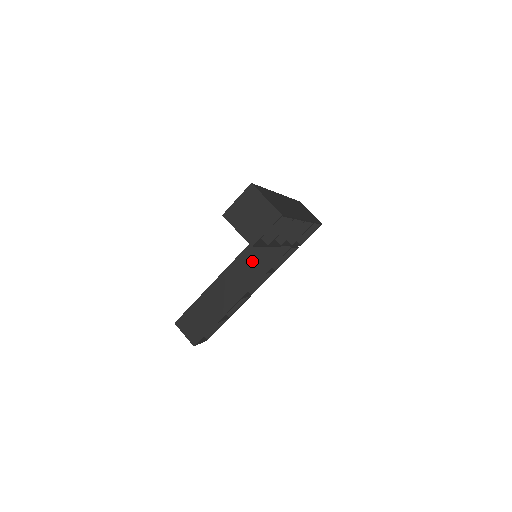
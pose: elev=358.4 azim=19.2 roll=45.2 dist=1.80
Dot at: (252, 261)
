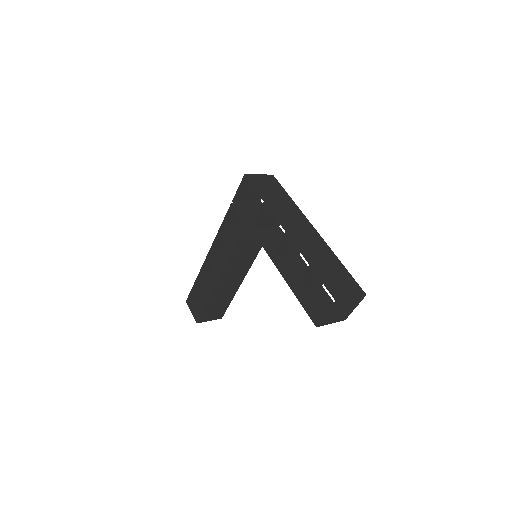
Dot at: (244, 254)
